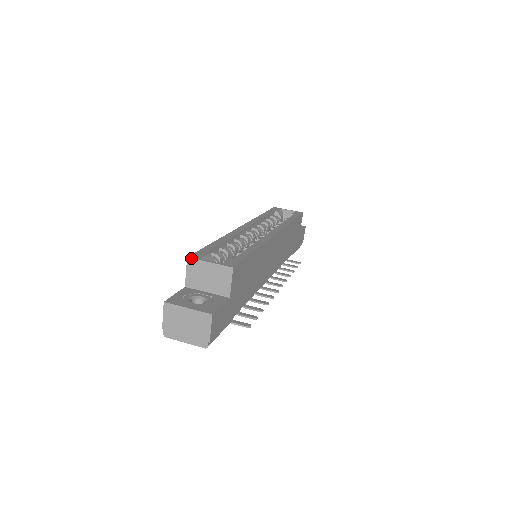
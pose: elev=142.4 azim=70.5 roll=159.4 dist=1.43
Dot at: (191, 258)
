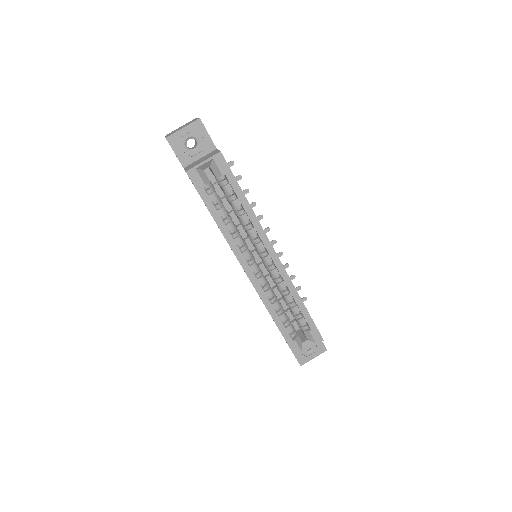
Dot at: occluded
